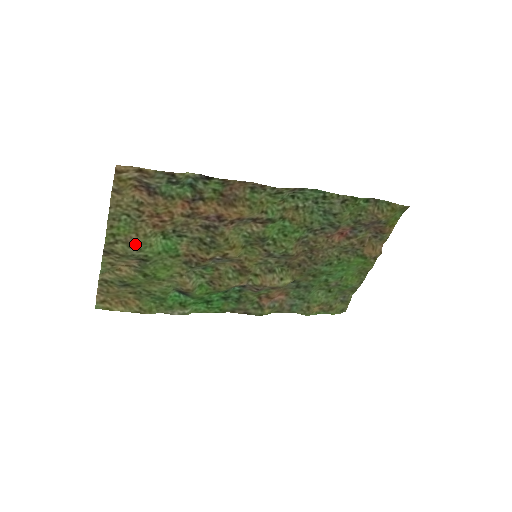
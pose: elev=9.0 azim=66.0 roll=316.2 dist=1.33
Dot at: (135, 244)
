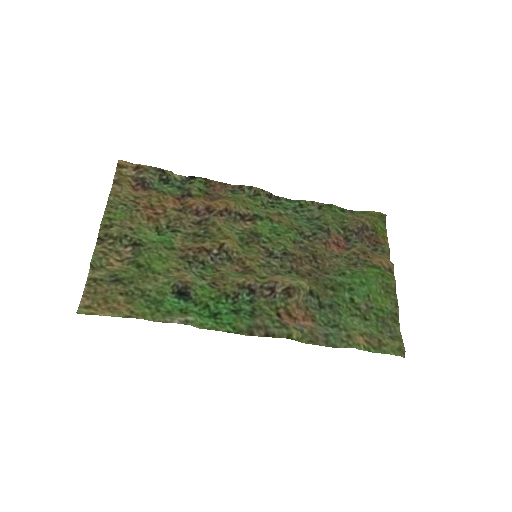
Dot at: (130, 228)
